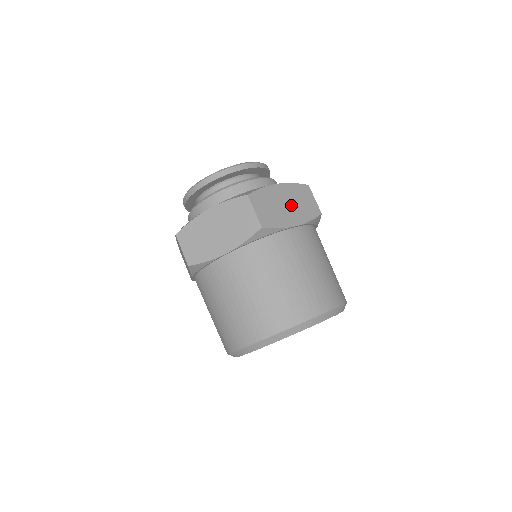
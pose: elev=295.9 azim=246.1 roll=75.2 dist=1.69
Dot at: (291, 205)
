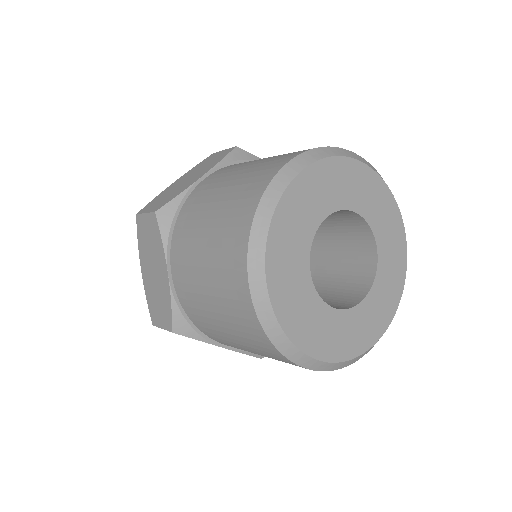
Dot at: occluded
